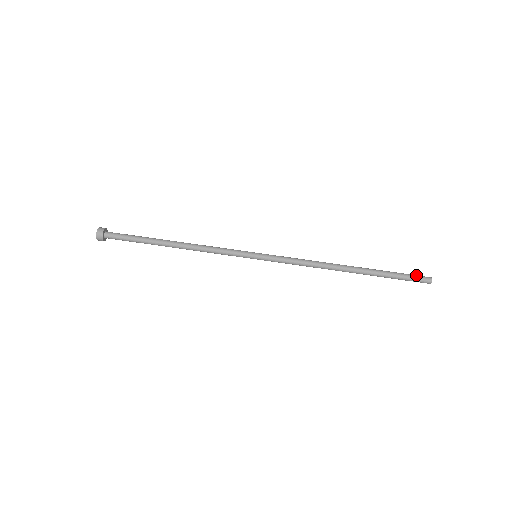
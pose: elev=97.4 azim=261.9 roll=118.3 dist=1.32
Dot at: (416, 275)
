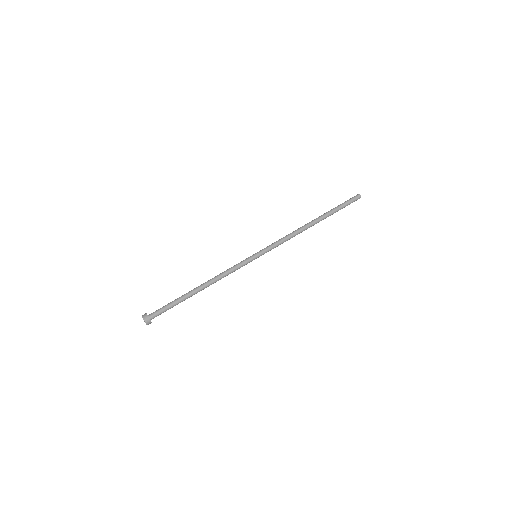
Dot at: (350, 199)
